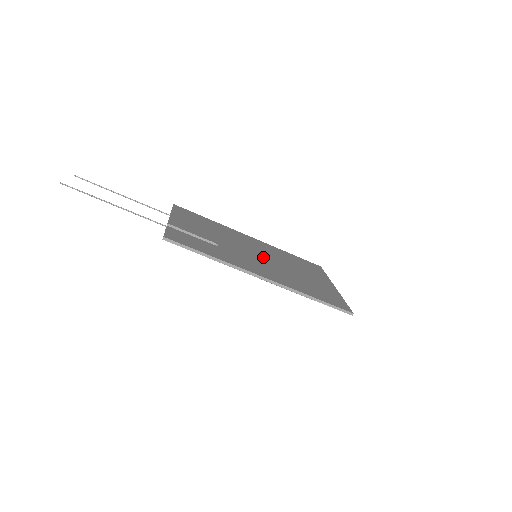
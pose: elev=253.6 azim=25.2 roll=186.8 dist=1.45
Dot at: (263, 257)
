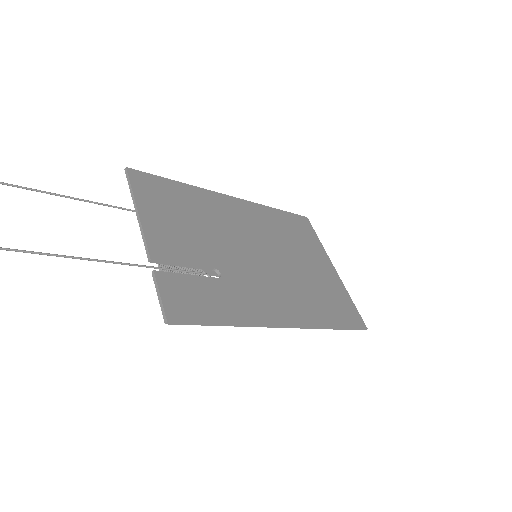
Dot at: (265, 256)
